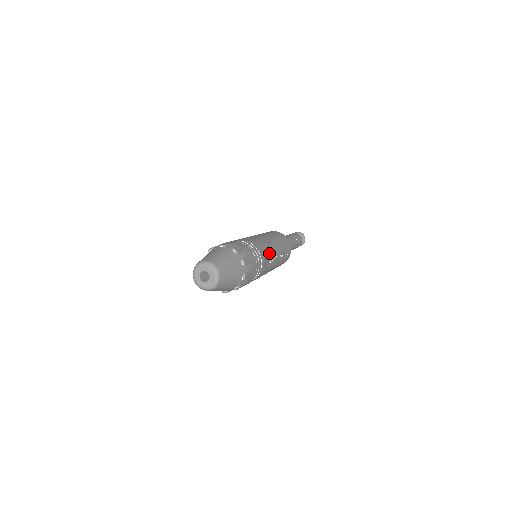
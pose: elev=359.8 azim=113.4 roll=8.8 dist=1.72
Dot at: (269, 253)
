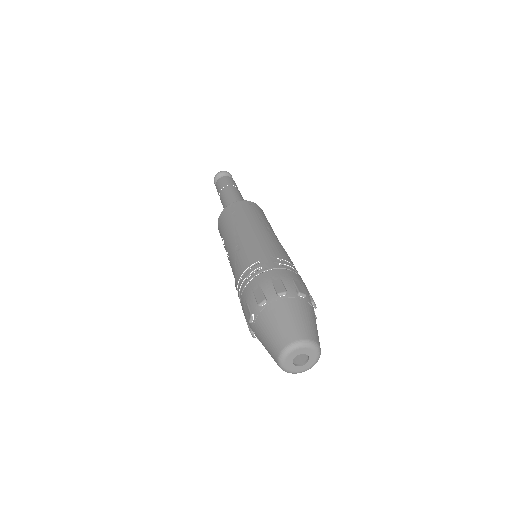
Dot at: occluded
